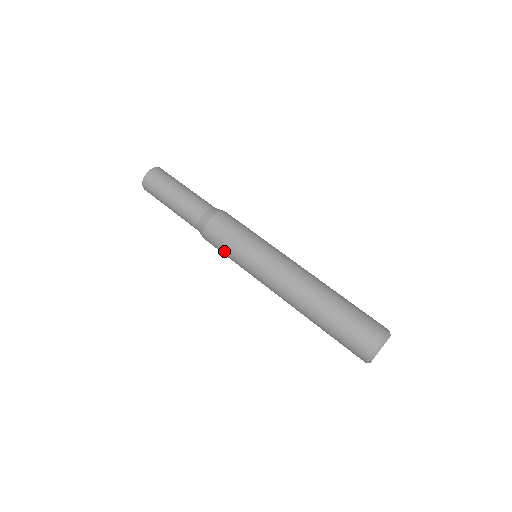
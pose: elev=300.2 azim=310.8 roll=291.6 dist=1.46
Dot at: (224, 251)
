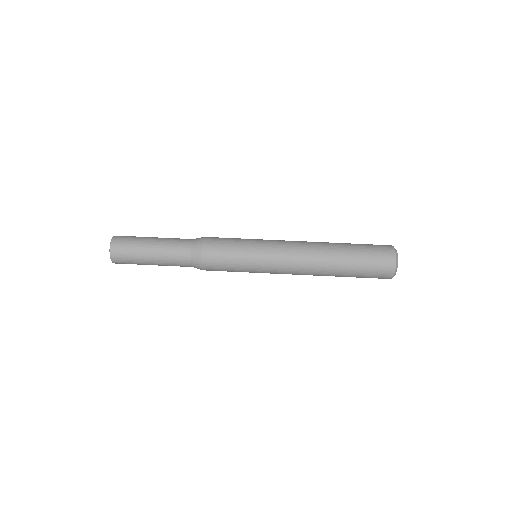
Dot at: (230, 270)
